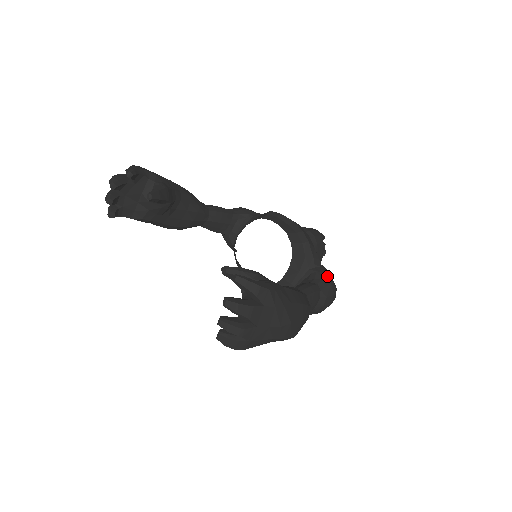
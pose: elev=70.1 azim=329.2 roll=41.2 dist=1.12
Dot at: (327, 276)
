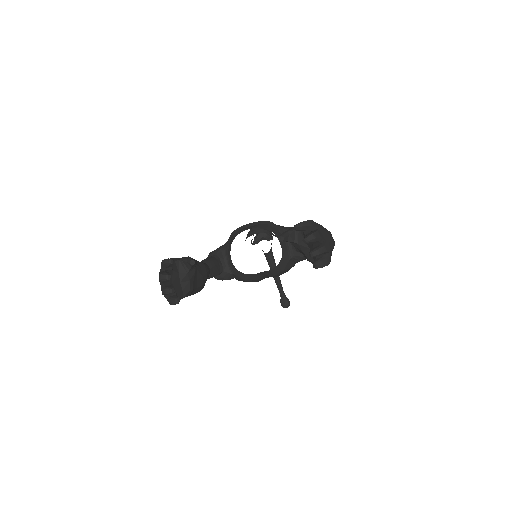
Dot at: occluded
